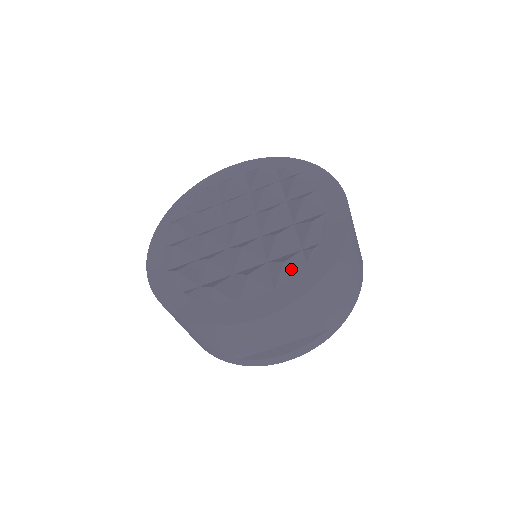
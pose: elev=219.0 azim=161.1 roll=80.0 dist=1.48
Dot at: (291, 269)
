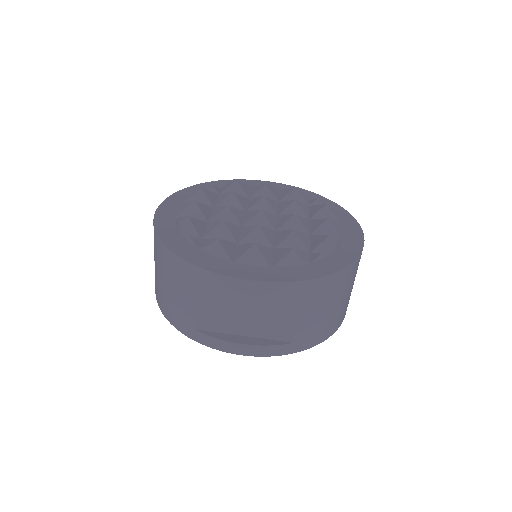
Dot at: (296, 257)
